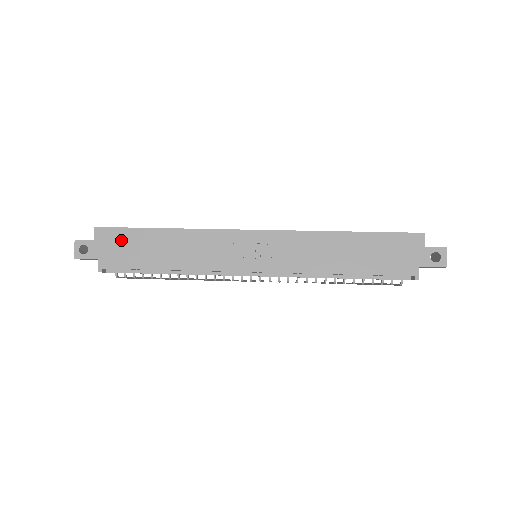
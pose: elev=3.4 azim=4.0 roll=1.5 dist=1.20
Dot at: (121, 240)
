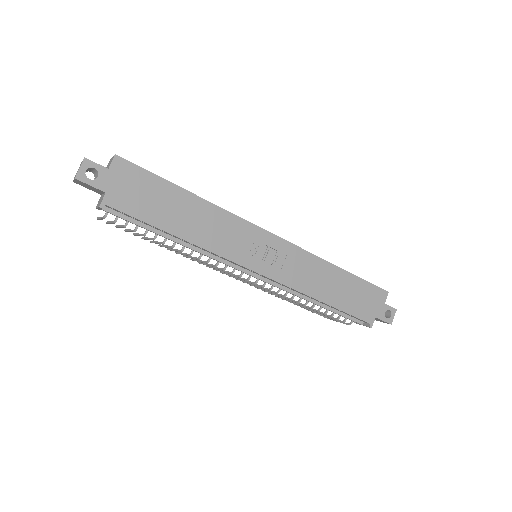
Dot at: (141, 183)
